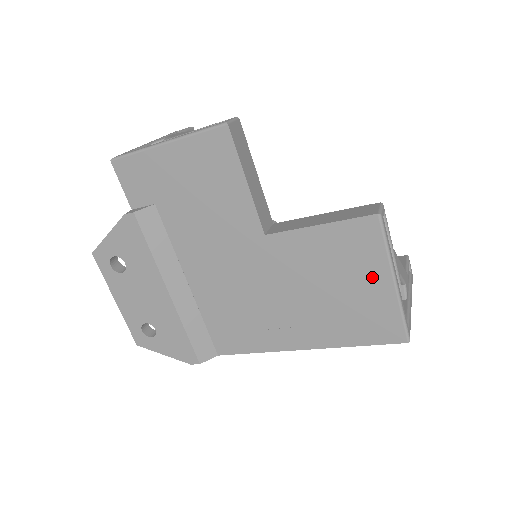
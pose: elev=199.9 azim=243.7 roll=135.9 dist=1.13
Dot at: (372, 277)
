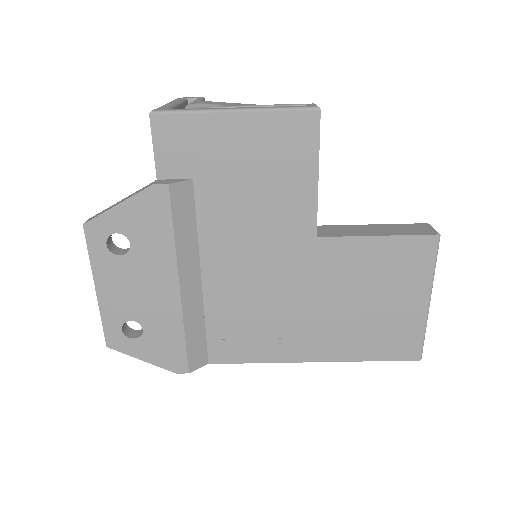
Dot at: (411, 295)
